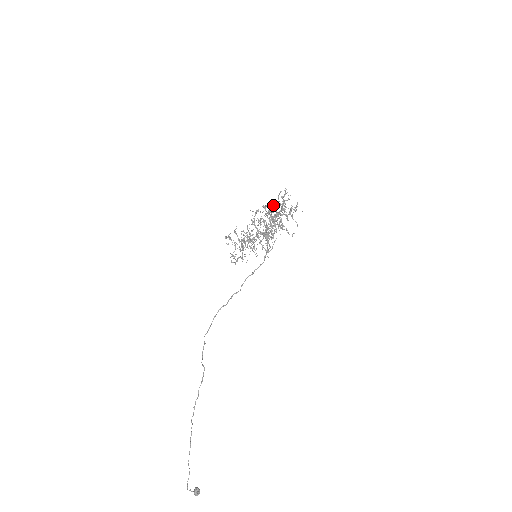
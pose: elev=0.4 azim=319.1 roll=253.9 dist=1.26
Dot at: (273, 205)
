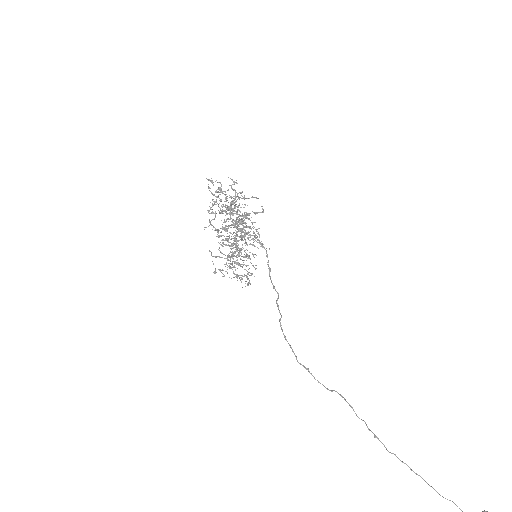
Dot at: occluded
